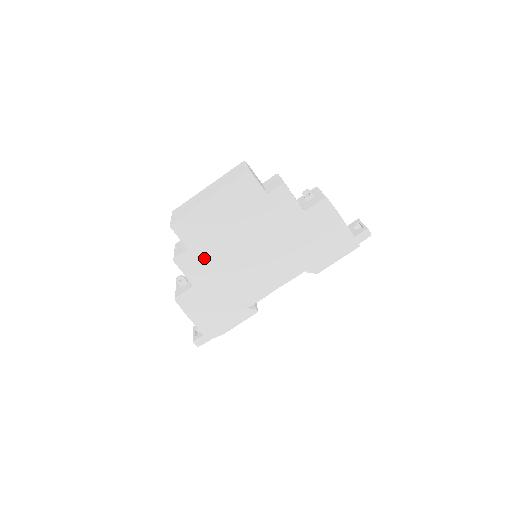
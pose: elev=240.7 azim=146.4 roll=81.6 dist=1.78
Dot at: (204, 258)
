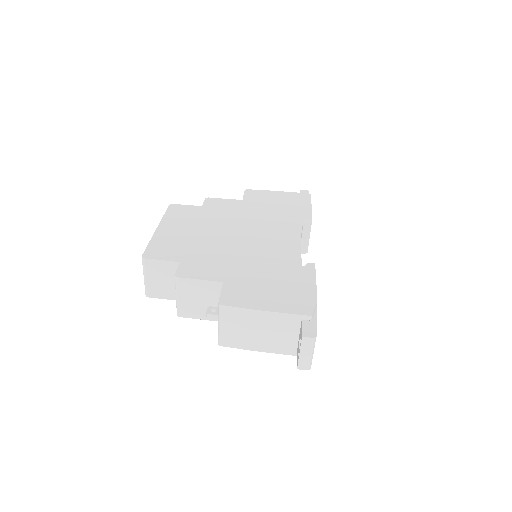
Dot at: (204, 259)
